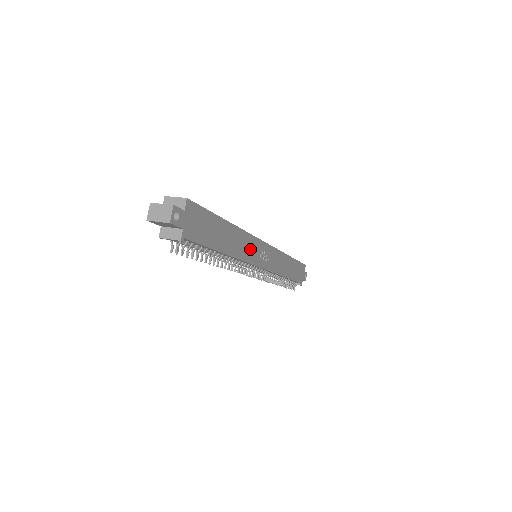
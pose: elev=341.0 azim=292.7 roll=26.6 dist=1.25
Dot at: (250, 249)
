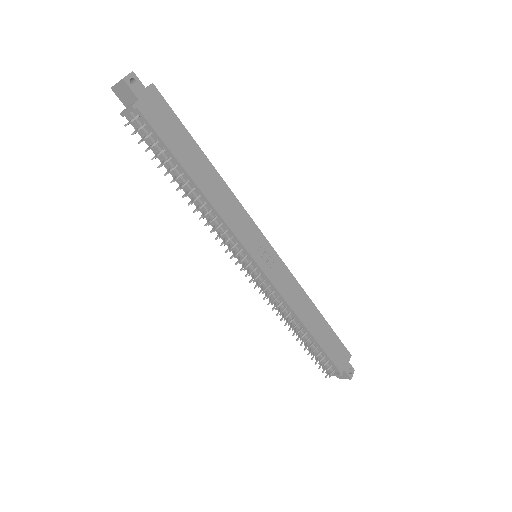
Dot at: (239, 221)
